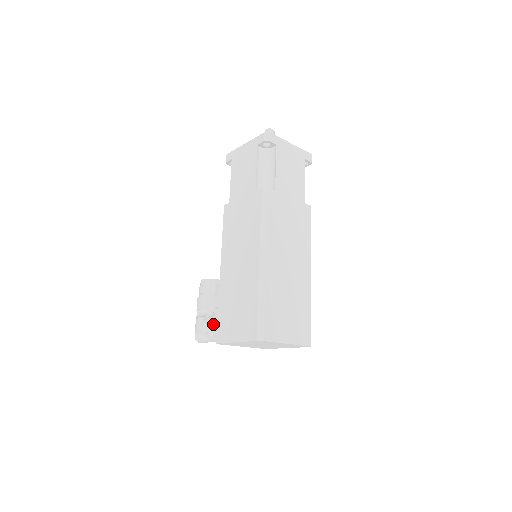
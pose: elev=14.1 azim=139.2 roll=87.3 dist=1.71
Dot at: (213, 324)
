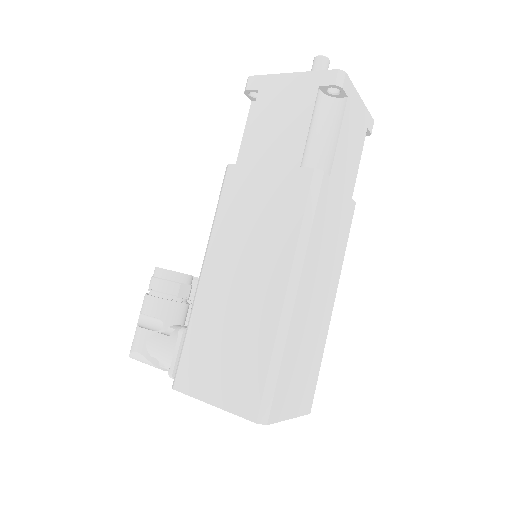
Dot at: (171, 353)
